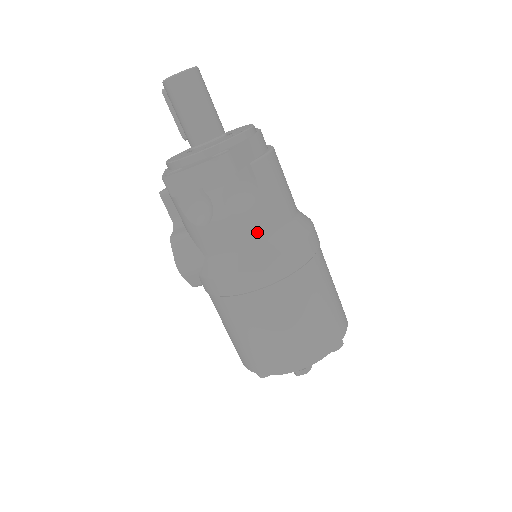
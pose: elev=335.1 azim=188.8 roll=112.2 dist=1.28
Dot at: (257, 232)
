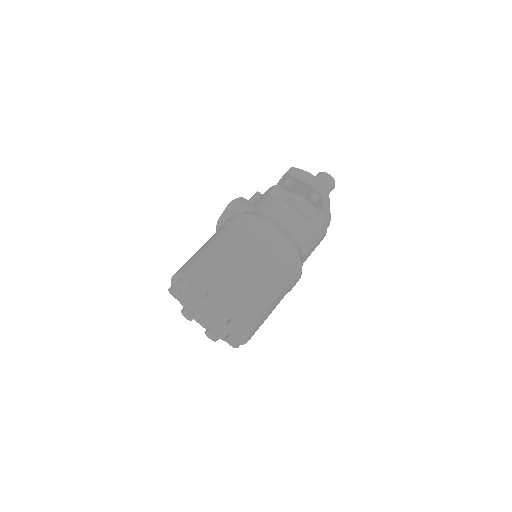
Dot at: (293, 226)
